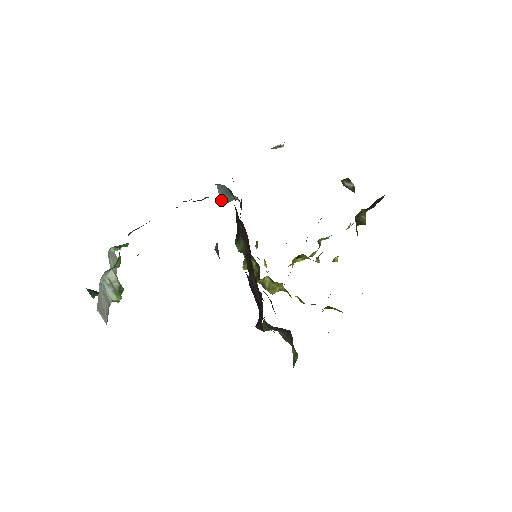
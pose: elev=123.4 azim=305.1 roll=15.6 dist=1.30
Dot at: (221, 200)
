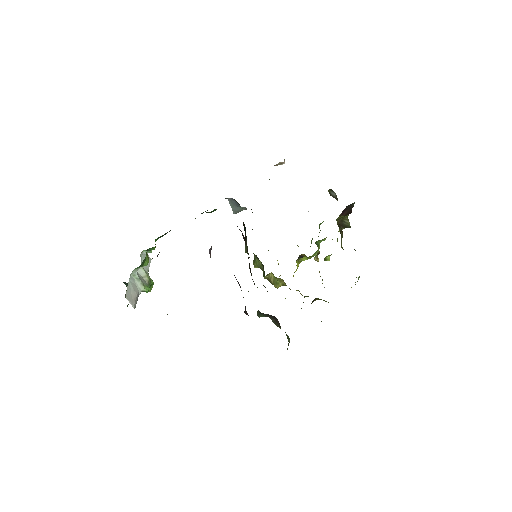
Dot at: (233, 210)
